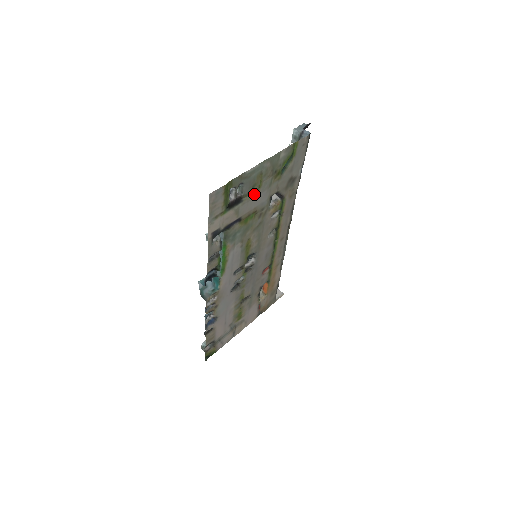
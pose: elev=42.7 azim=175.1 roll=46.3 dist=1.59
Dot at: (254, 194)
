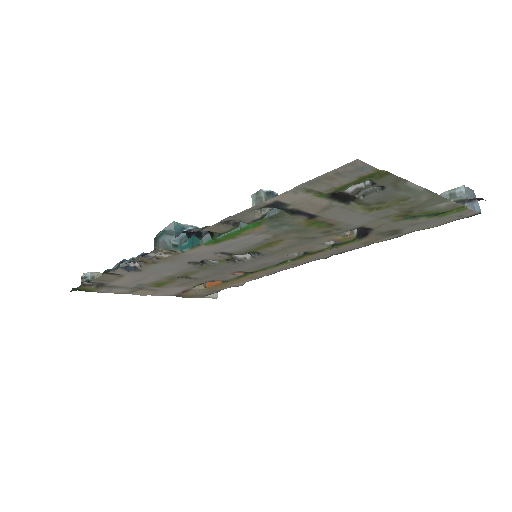
Dot at: (364, 209)
